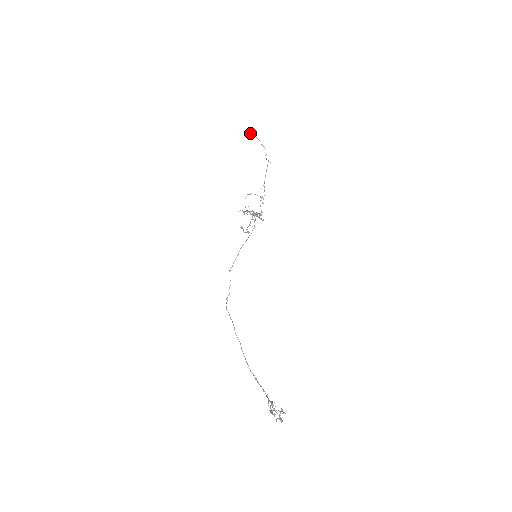
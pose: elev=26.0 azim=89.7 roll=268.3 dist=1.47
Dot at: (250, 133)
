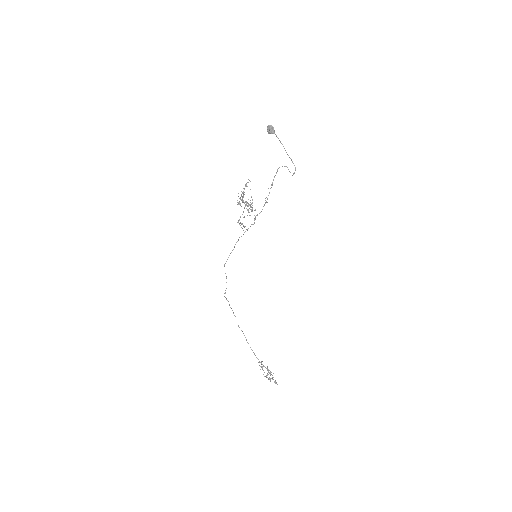
Dot at: (270, 128)
